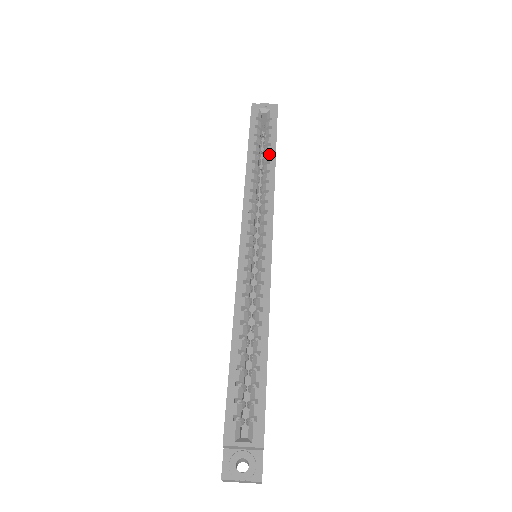
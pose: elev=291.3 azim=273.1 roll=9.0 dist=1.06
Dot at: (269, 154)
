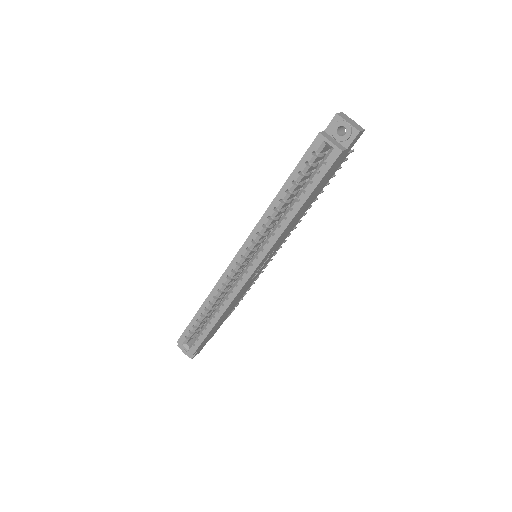
Dot at: (301, 198)
